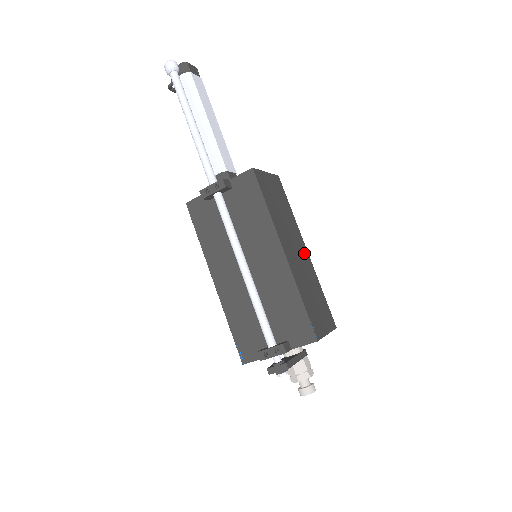
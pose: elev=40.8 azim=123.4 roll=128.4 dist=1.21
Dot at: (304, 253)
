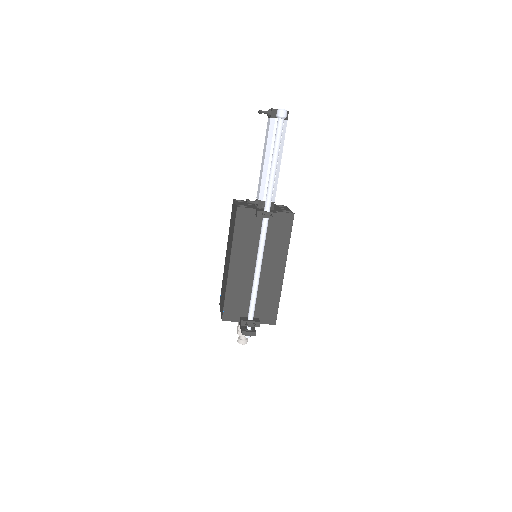
Dot at: occluded
